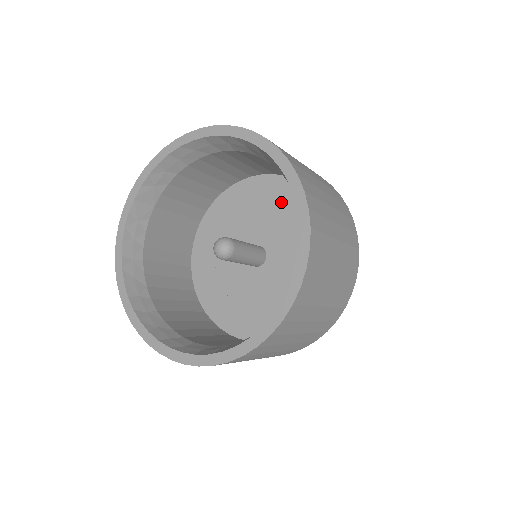
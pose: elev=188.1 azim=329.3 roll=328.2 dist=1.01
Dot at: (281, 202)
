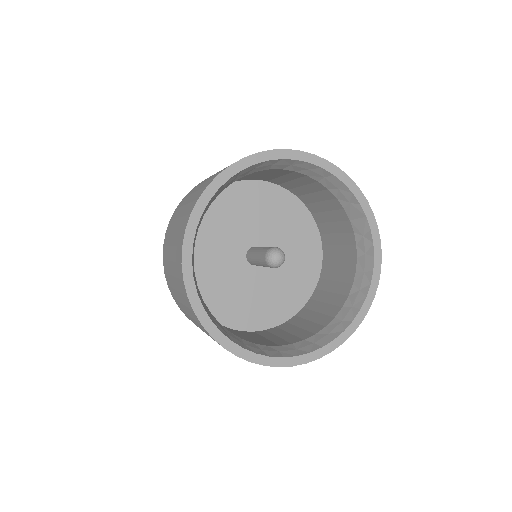
Dot at: (229, 209)
